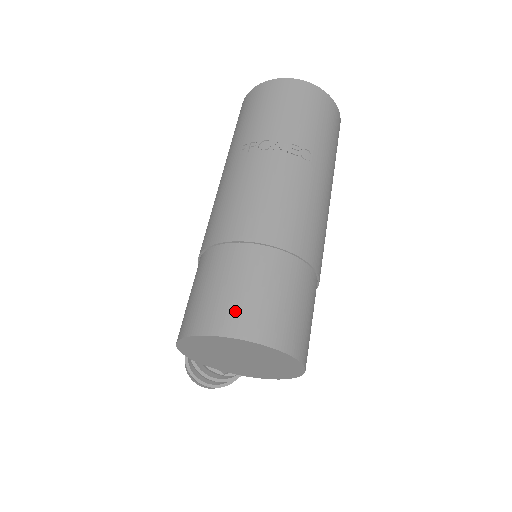
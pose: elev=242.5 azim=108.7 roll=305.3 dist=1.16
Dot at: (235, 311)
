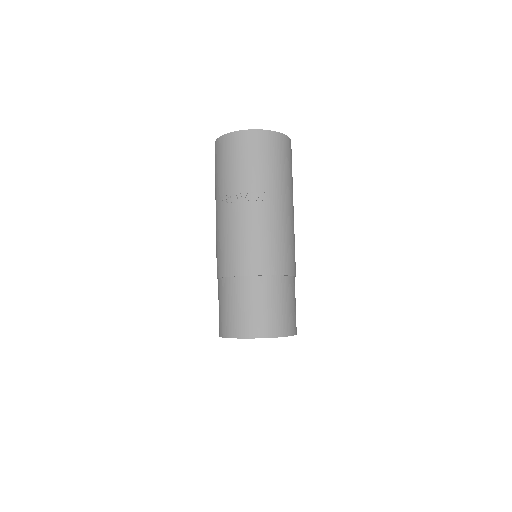
Dot at: (241, 322)
